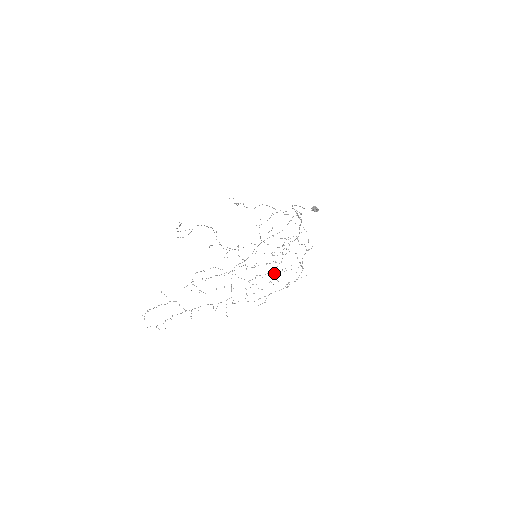
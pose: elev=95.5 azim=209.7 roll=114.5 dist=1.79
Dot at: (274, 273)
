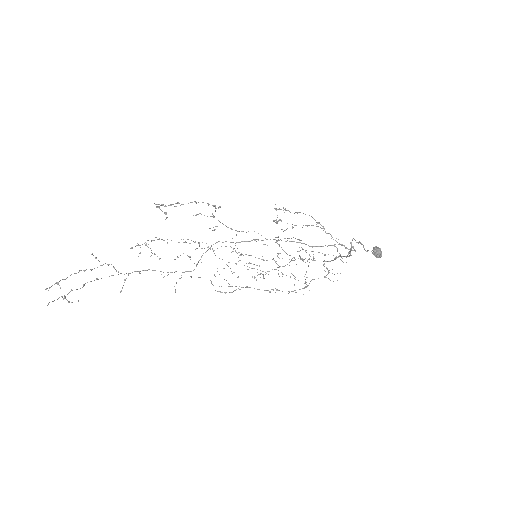
Dot at: (266, 273)
